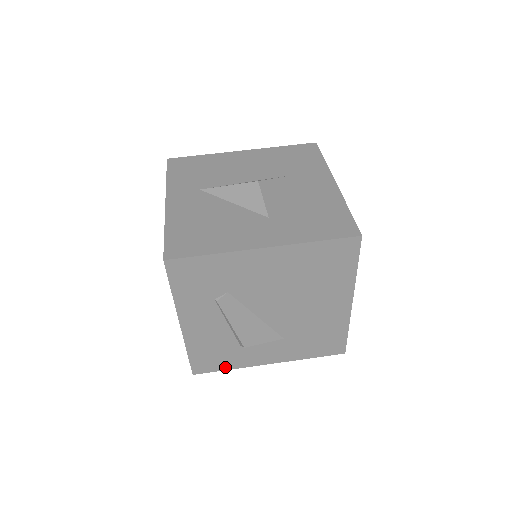
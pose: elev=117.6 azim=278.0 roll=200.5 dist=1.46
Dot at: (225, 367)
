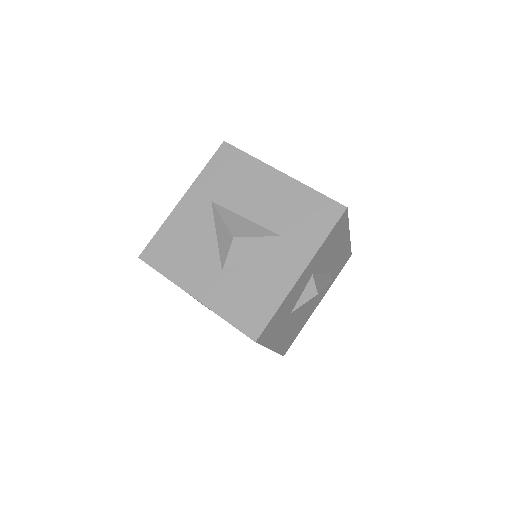
Dot at: occluded
